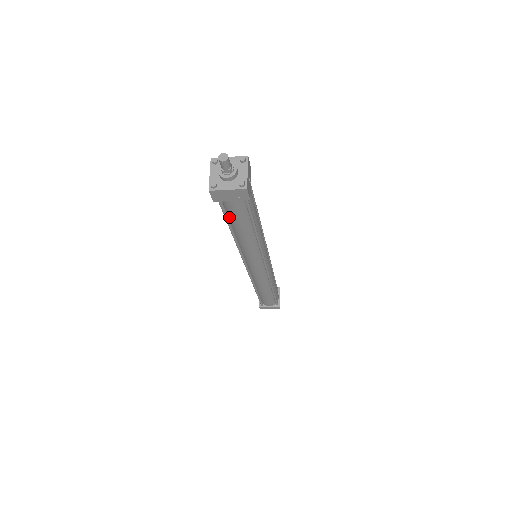
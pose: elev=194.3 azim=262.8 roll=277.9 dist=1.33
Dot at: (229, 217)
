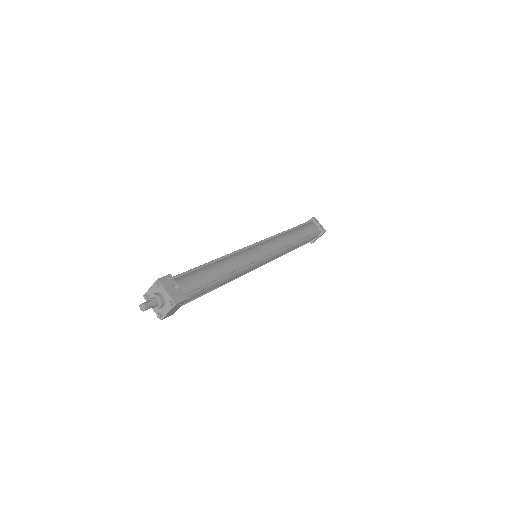
Dot at: occluded
